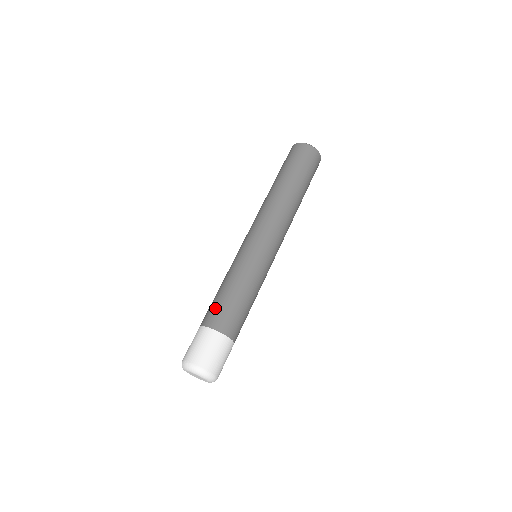
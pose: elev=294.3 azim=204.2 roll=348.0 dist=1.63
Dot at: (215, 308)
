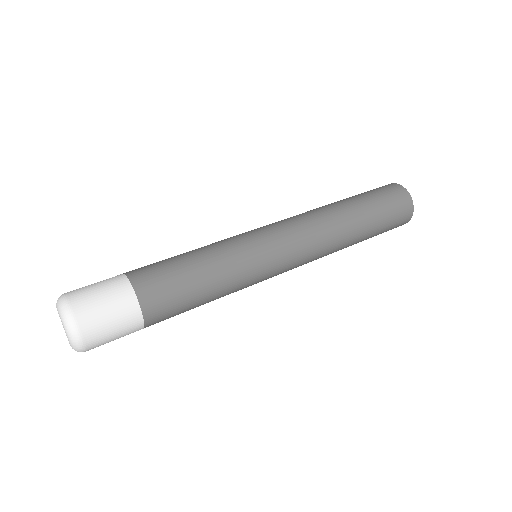
Dot at: (153, 263)
